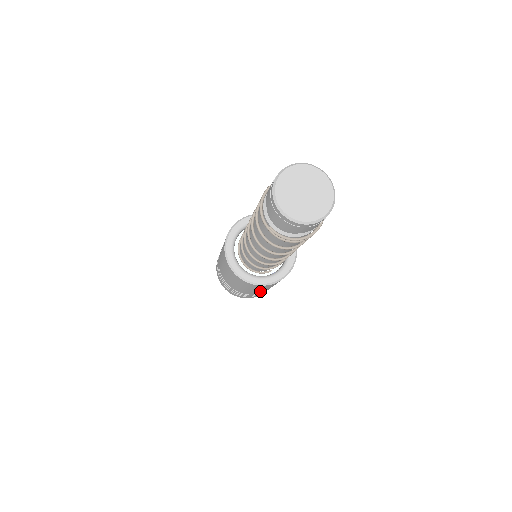
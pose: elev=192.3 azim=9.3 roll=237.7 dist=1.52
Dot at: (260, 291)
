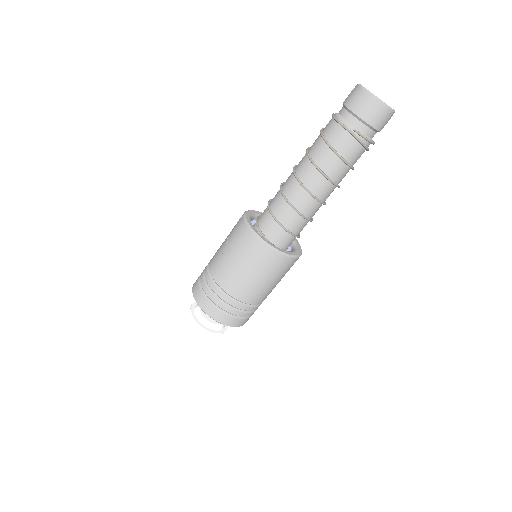
Dot at: (269, 290)
